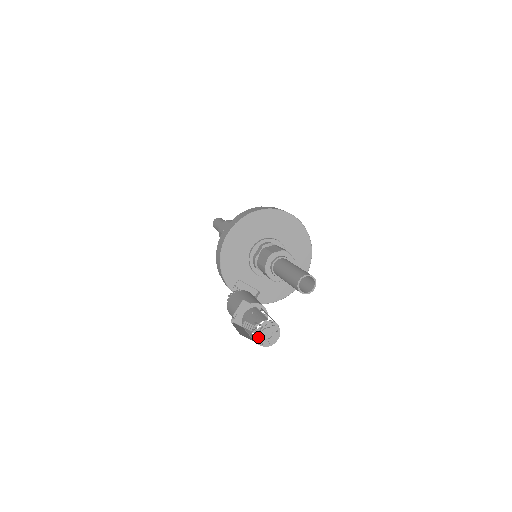
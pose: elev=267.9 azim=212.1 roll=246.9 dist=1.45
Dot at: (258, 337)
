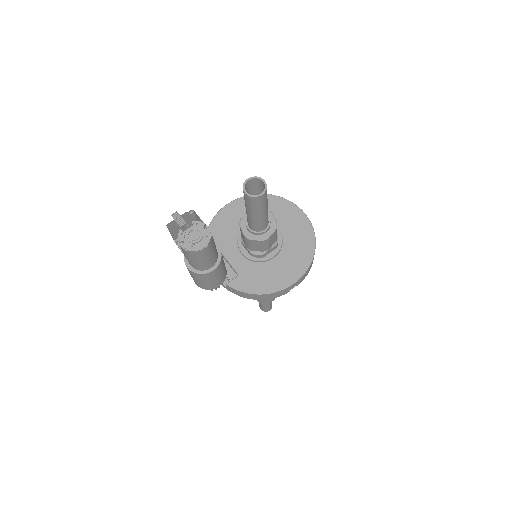
Dot at: (183, 234)
